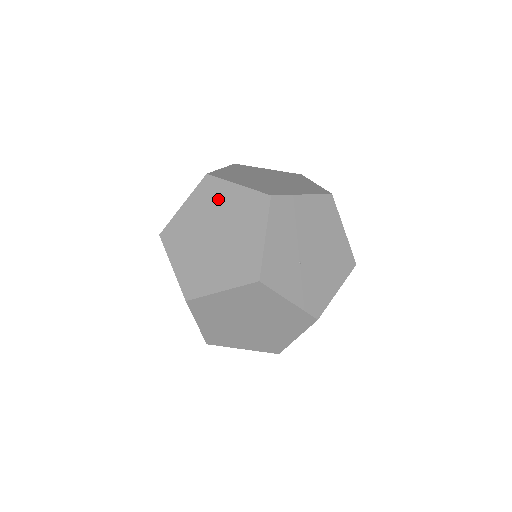
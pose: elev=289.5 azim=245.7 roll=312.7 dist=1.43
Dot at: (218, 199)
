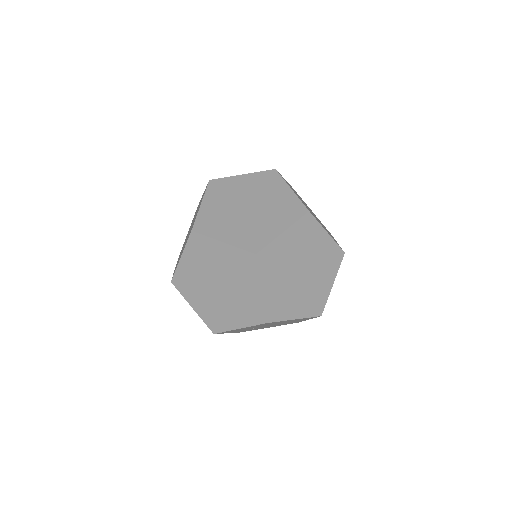
Dot at: (243, 277)
